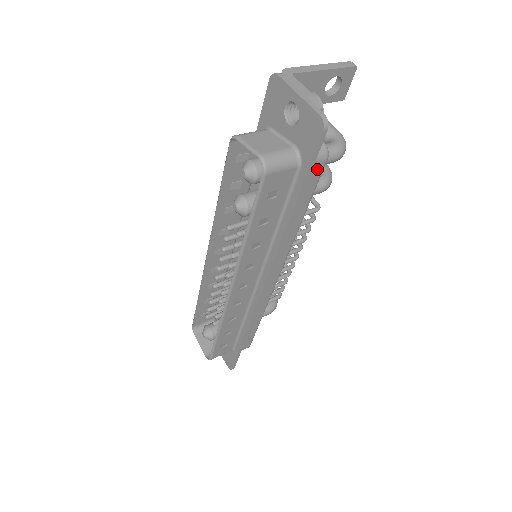
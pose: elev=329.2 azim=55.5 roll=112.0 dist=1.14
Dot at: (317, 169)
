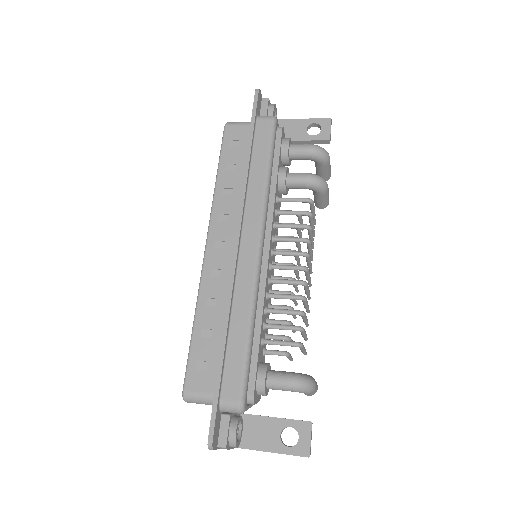
Dot at: (266, 125)
